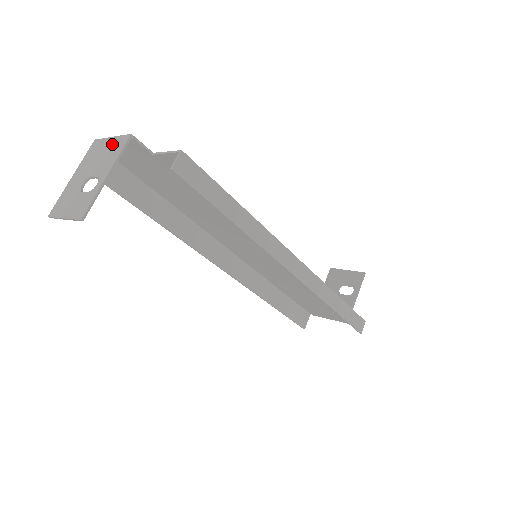
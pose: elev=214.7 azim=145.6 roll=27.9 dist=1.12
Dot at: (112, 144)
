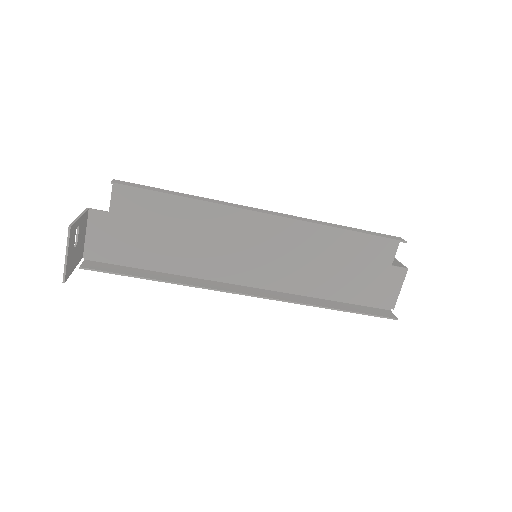
Dot at: occluded
